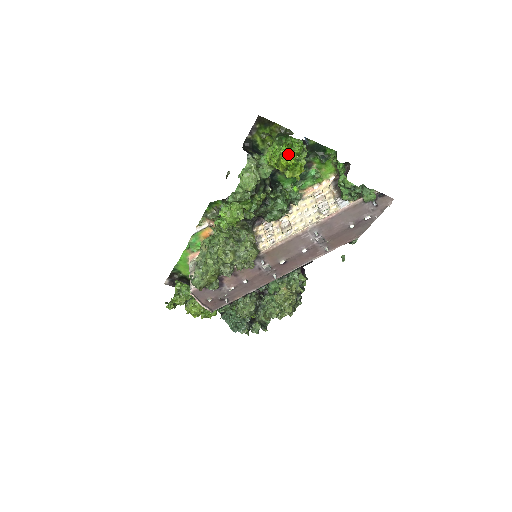
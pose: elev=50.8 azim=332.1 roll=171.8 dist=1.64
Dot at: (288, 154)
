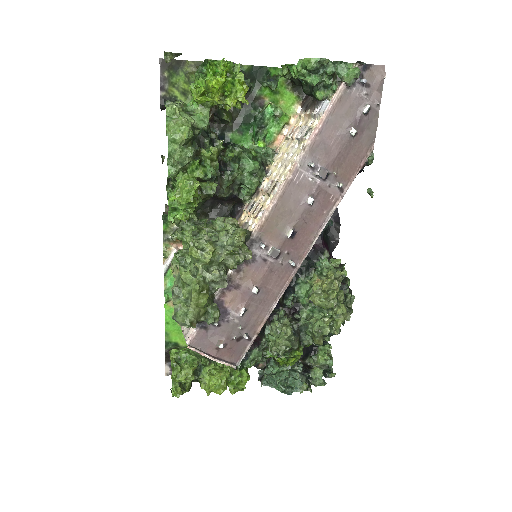
Dot at: (214, 72)
